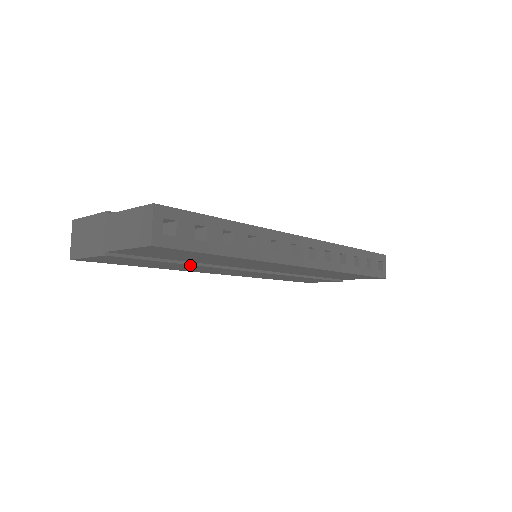
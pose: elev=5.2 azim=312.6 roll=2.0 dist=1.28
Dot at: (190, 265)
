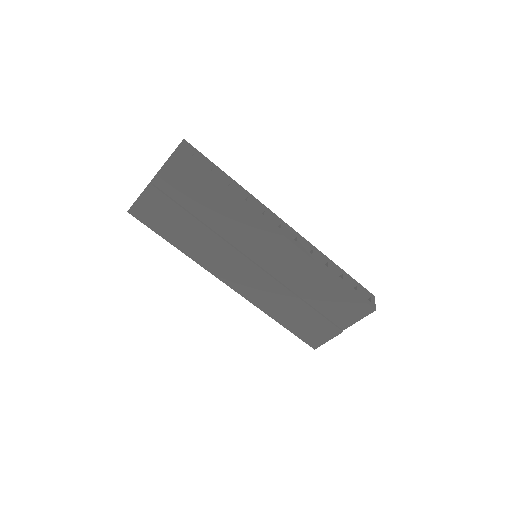
Dot at: (203, 227)
